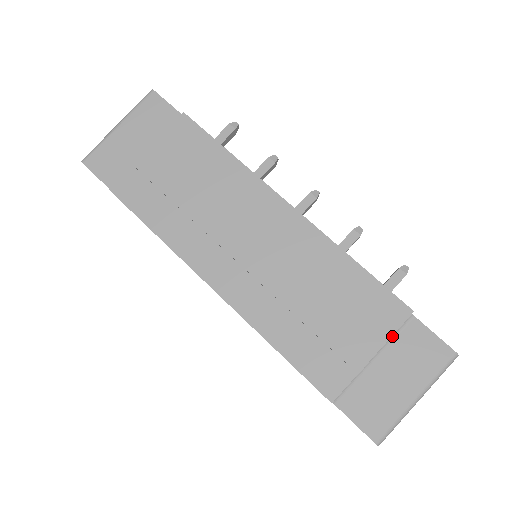
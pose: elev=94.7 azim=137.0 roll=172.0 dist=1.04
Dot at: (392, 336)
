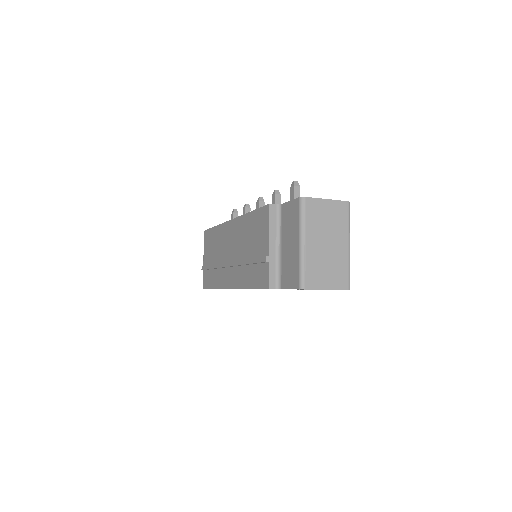
Dot at: (279, 226)
